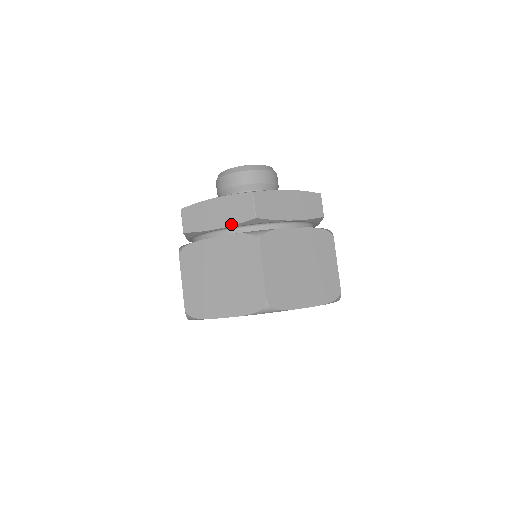
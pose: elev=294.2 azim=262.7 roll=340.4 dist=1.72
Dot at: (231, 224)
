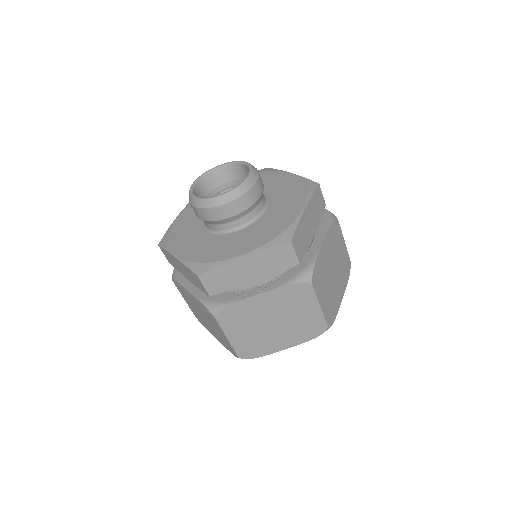
Dot at: (270, 275)
